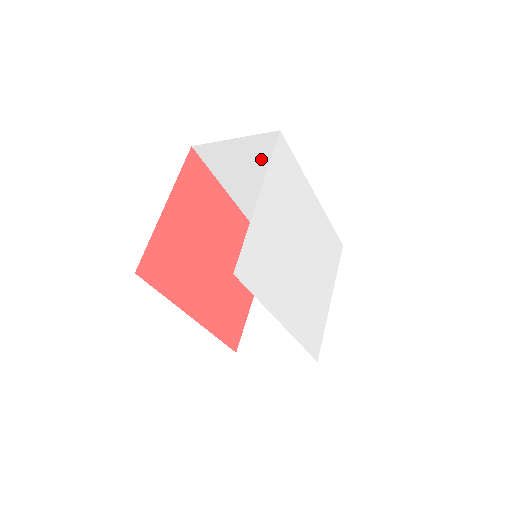
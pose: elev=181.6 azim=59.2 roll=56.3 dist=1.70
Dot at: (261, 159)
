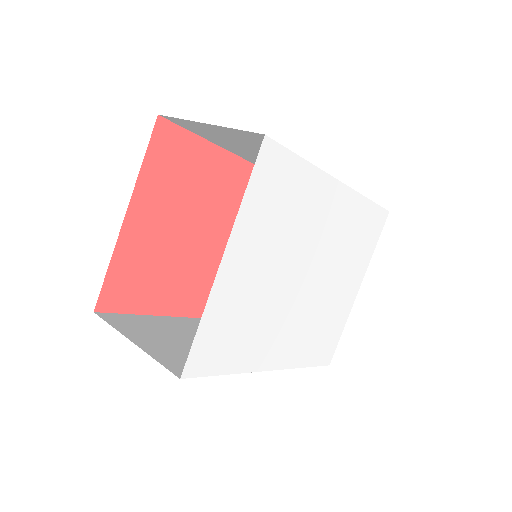
Dot at: (253, 144)
